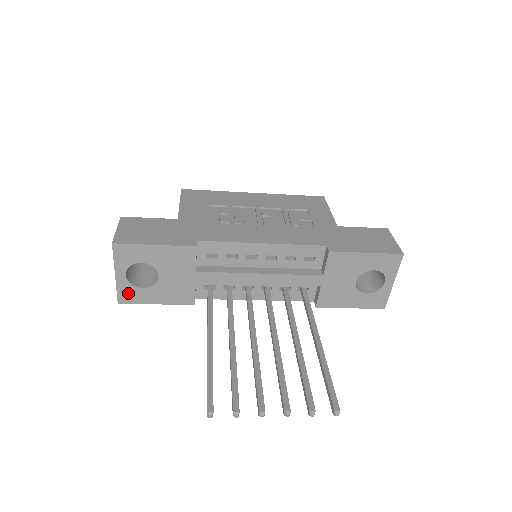
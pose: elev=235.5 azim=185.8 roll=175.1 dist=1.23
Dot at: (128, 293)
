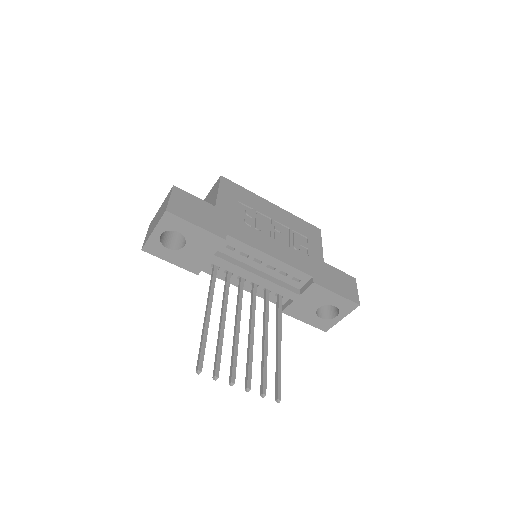
Dot at: (154, 247)
